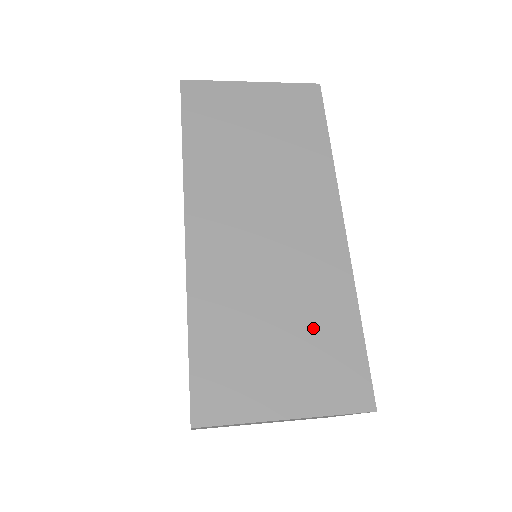
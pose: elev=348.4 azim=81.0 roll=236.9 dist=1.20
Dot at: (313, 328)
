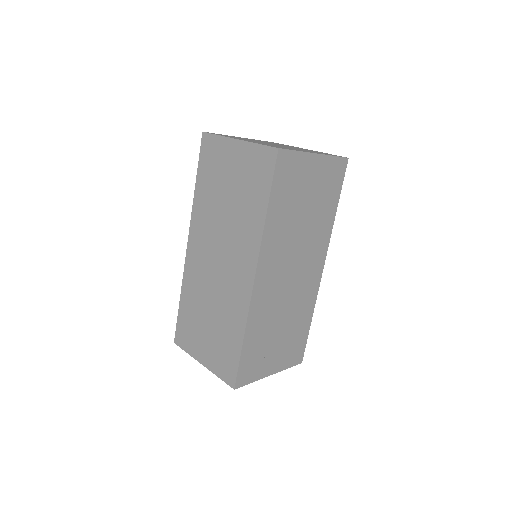
Dot at: (222, 331)
